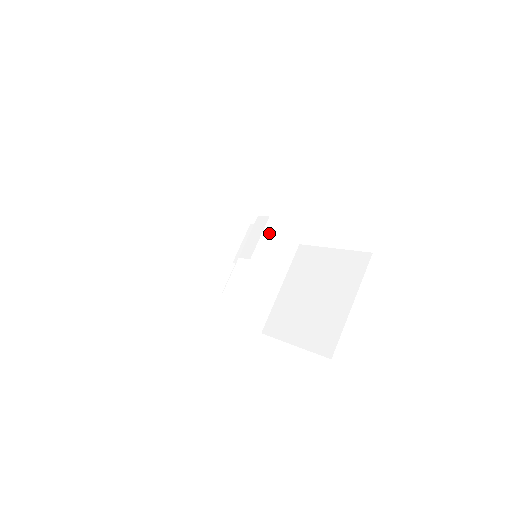
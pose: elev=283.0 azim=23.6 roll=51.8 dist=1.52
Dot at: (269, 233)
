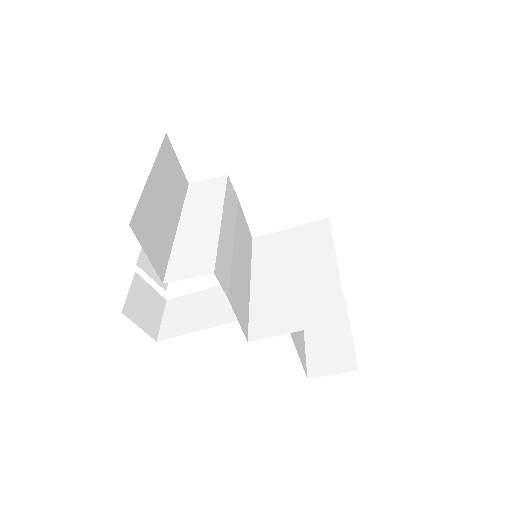
Dot at: (193, 205)
